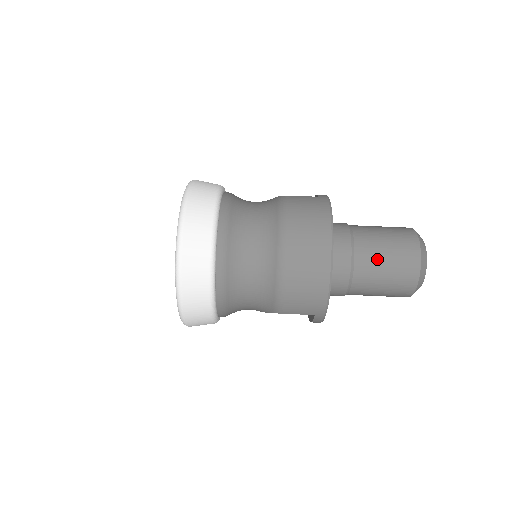
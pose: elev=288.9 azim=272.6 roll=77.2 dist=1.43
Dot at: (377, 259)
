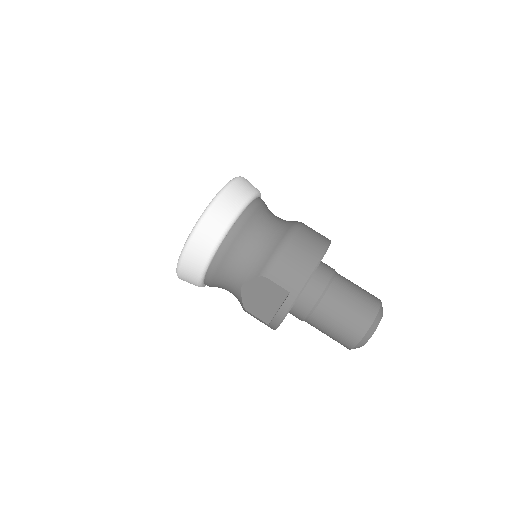
Dot at: (349, 289)
